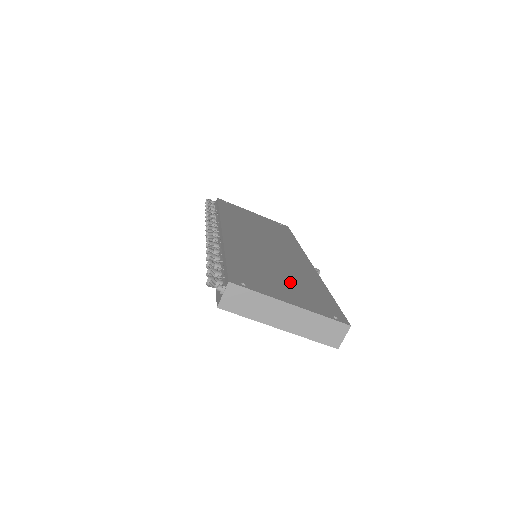
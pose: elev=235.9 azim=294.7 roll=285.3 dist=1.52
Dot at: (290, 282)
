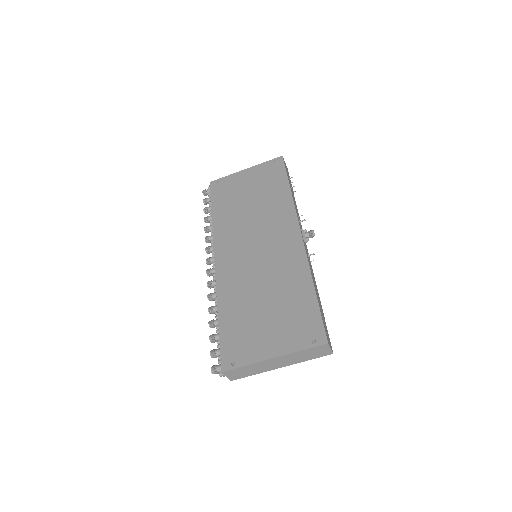
Dot at: (275, 311)
